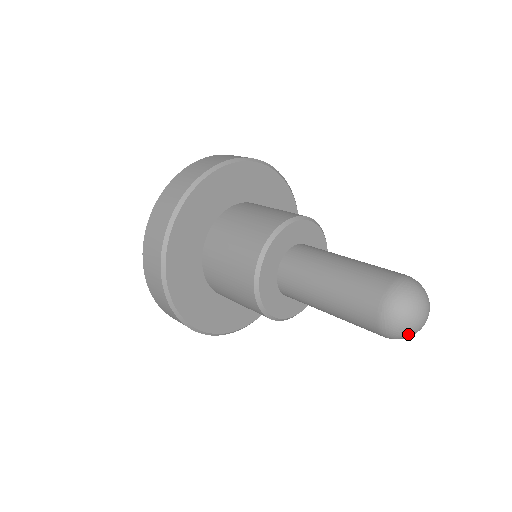
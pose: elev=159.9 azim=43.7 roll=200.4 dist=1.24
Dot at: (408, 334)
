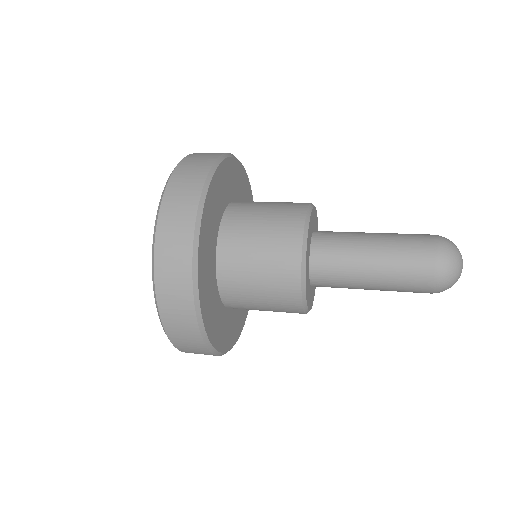
Dot at: (458, 270)
